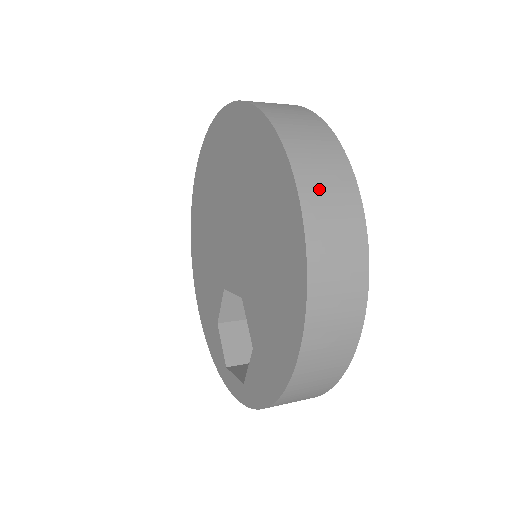
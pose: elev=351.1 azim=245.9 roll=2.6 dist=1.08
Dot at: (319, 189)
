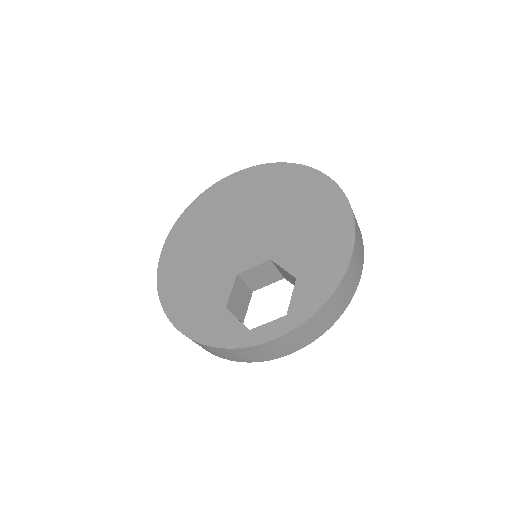
Dot at: occluded
